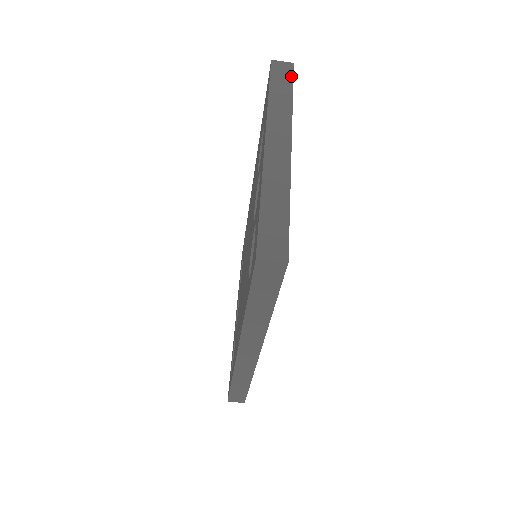
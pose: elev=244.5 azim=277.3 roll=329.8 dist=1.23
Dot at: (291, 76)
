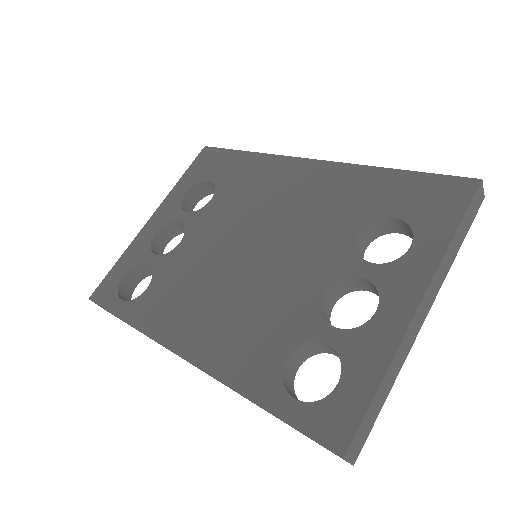
Dot at: (474, 217)
